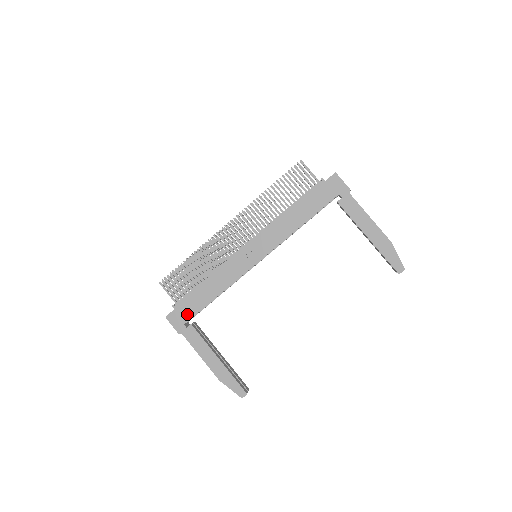
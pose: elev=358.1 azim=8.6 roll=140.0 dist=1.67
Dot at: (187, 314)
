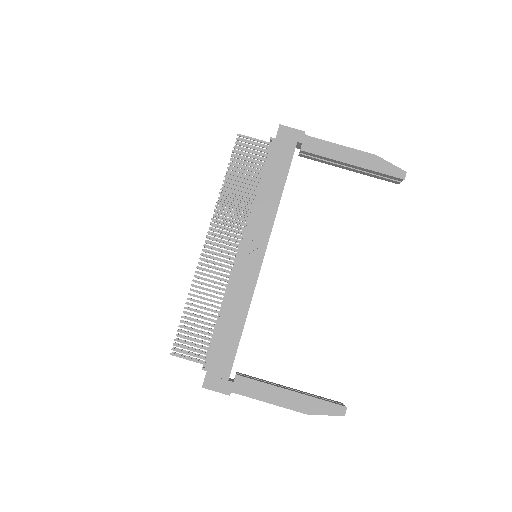
Dot at: (224, 366)
